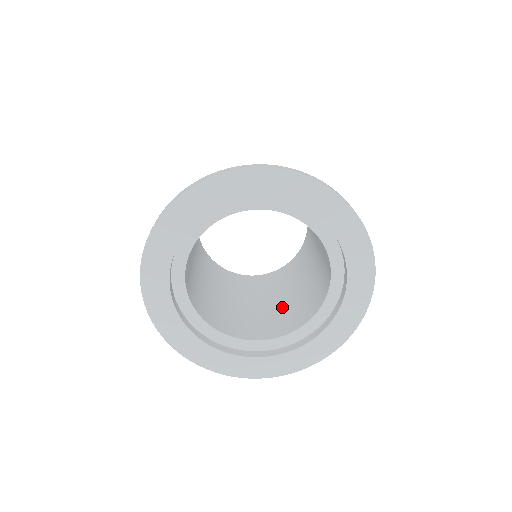
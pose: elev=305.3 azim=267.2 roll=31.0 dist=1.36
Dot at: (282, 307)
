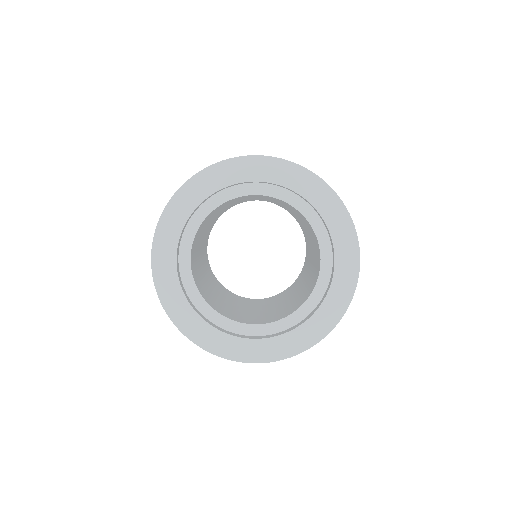
Dot at: (272, 311)
